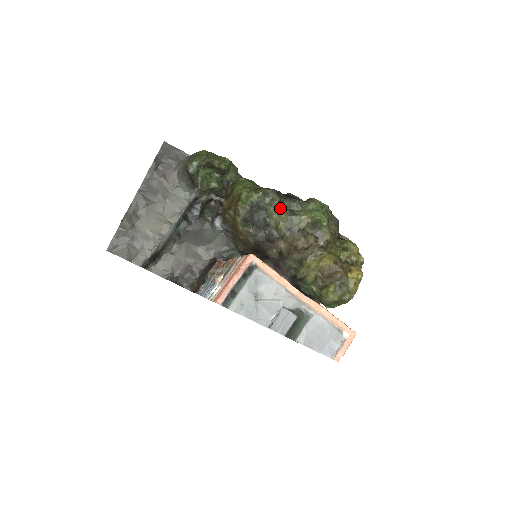
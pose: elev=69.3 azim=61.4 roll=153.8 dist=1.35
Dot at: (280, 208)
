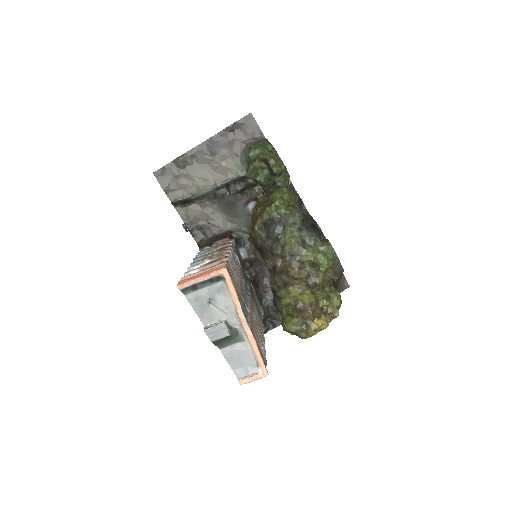
Dot at: (296, 234)
